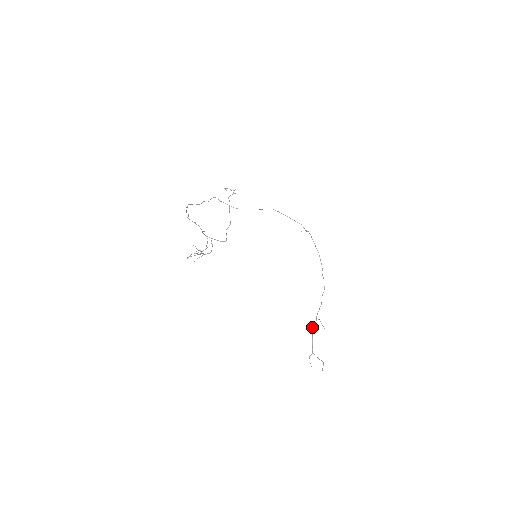
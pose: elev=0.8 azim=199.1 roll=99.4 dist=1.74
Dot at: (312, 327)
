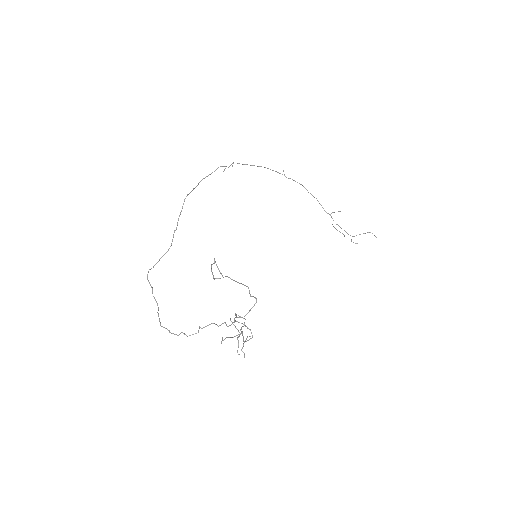
Dot at: occluded
